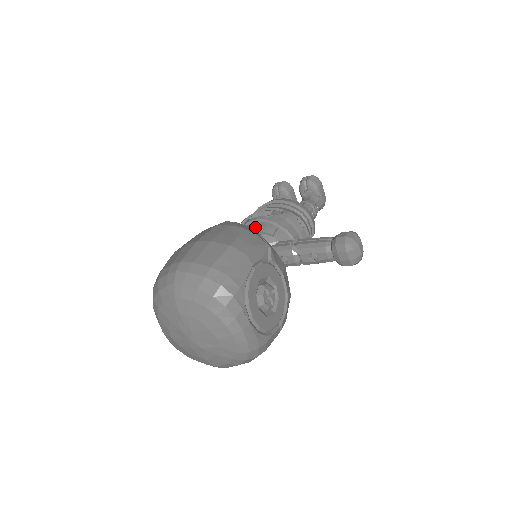
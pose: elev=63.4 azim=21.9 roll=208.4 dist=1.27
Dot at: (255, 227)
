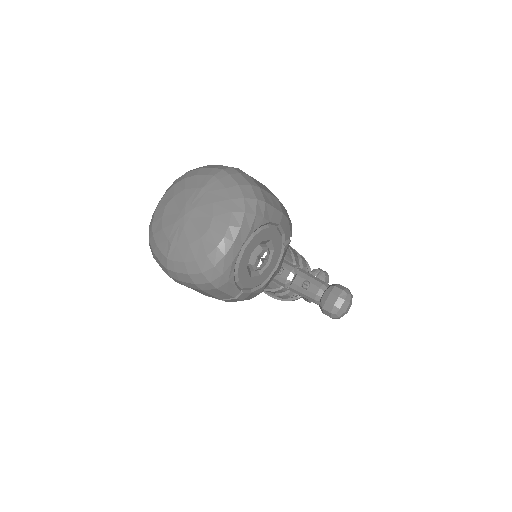
Dot at: occluded
